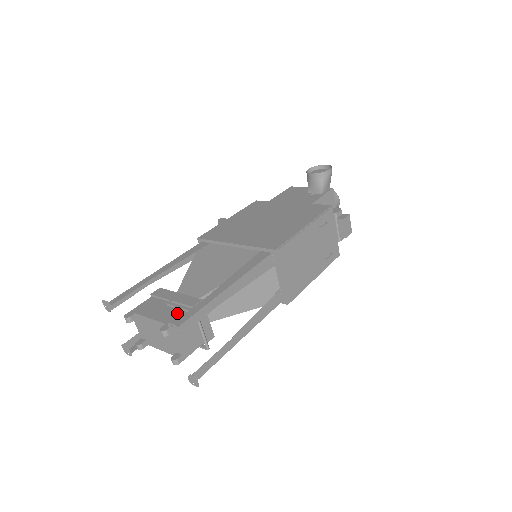
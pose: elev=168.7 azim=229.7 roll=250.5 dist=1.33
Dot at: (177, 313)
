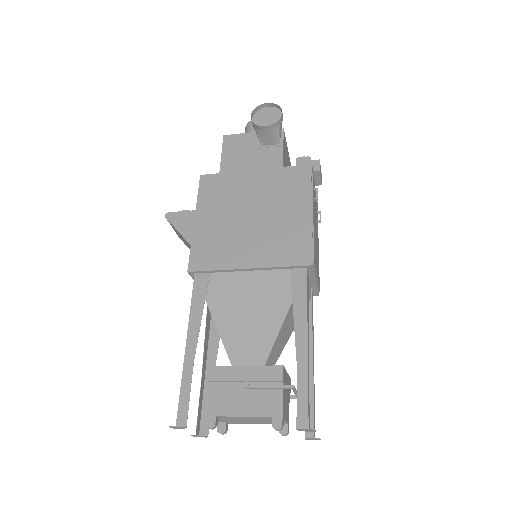
Dot at: (270, 396)
